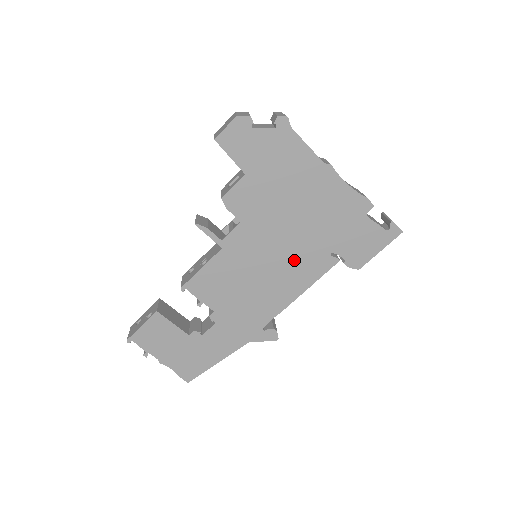
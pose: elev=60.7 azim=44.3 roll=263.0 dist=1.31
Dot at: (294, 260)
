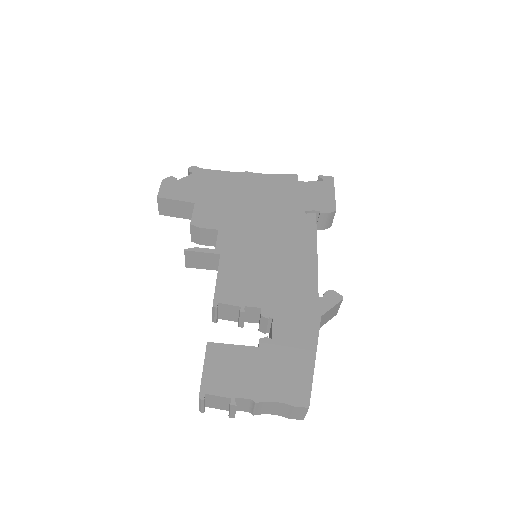
Dot at: (283, 231)
